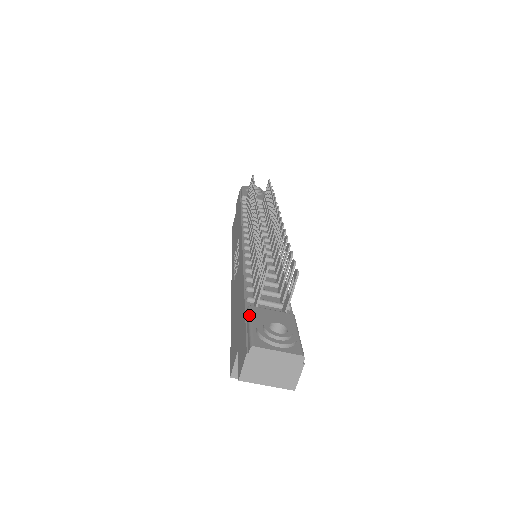
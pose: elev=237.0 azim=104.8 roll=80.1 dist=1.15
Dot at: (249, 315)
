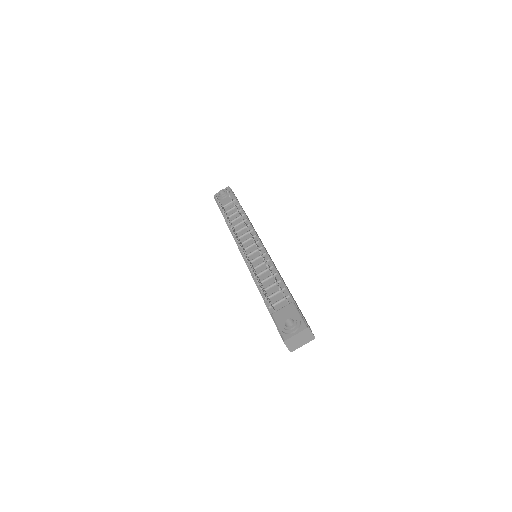
Dot at: (274, 321)
